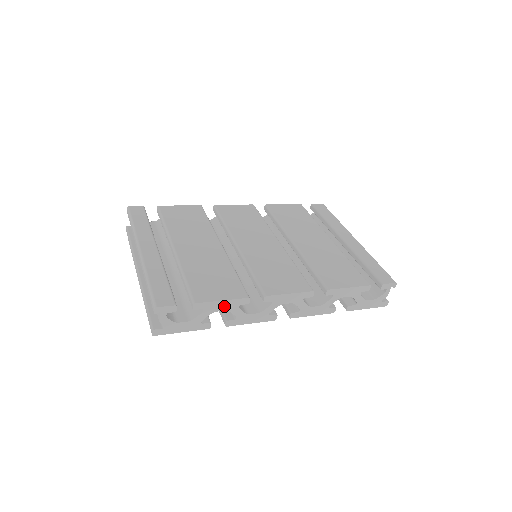
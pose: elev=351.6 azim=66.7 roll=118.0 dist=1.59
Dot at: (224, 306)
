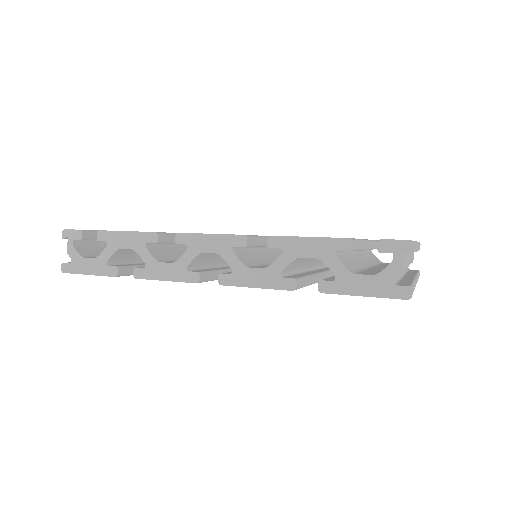
Dot at: (129, 241)
